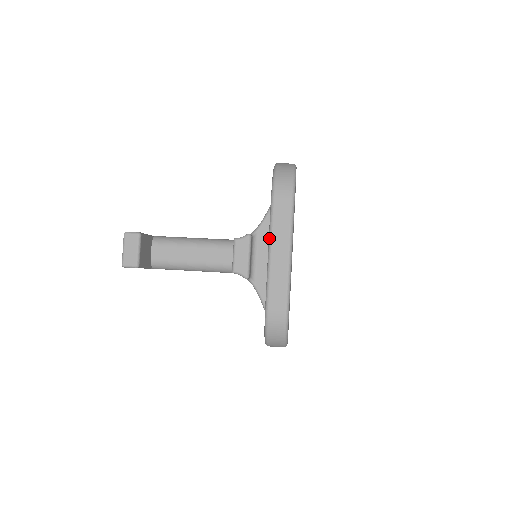
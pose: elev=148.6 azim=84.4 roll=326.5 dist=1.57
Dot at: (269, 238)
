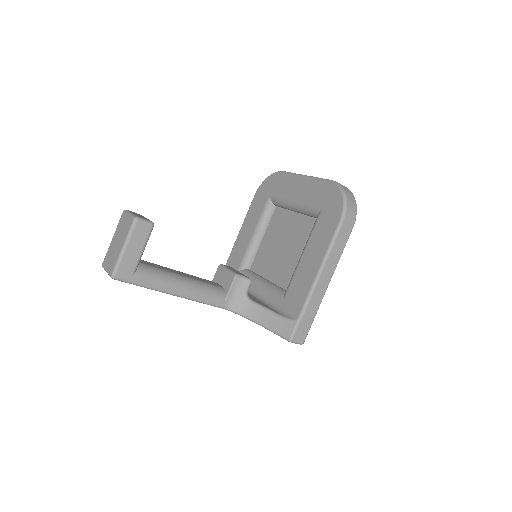
Dot at: (298, 174)
